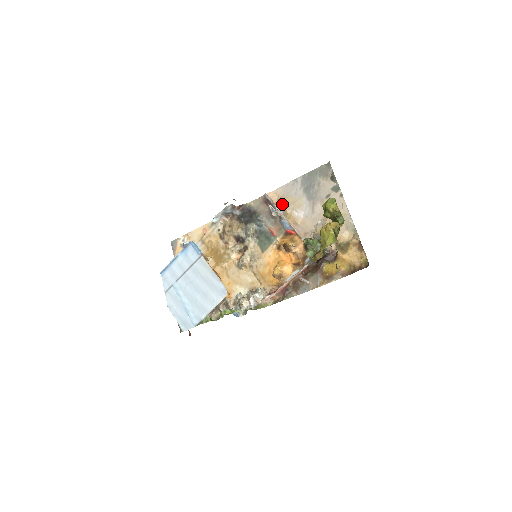
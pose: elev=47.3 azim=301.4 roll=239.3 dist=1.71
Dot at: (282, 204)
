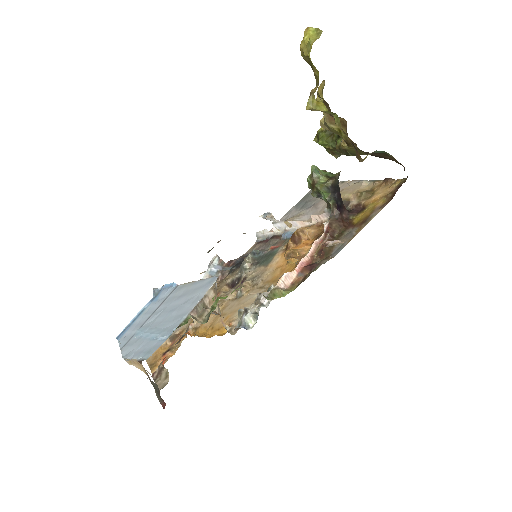
Dot at: occluded
